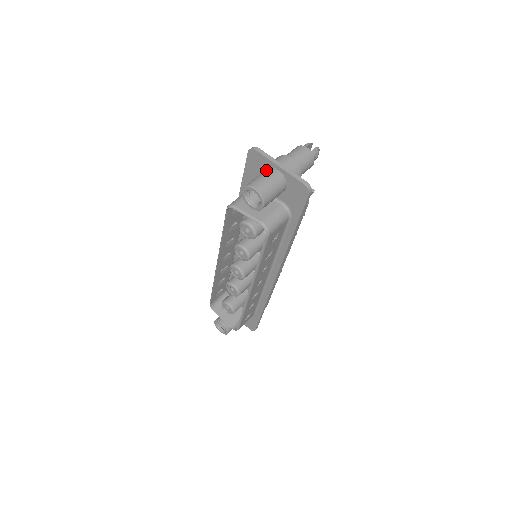
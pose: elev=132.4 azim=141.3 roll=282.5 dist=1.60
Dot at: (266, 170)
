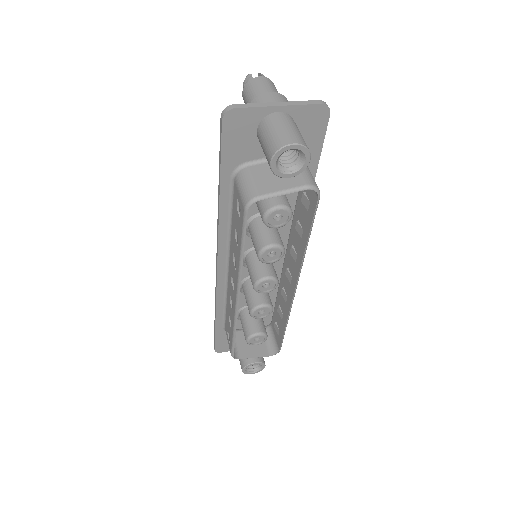
Dot at: (266, 122)
